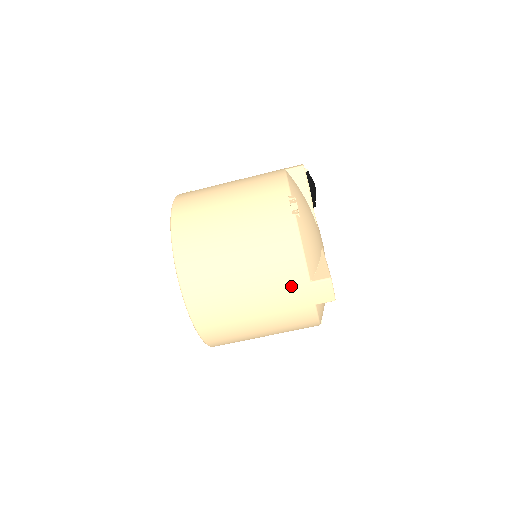
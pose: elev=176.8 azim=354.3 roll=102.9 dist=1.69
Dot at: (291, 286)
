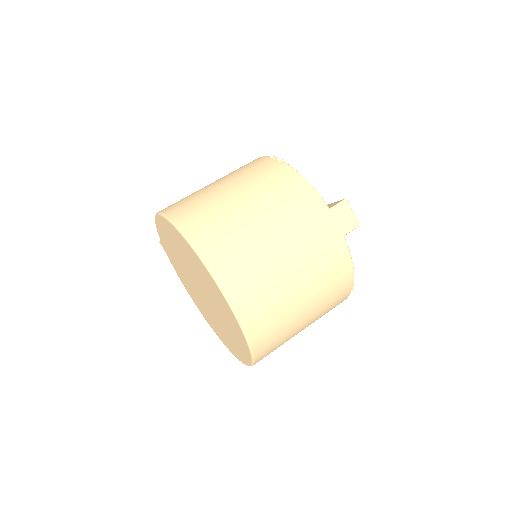
Dot at: (313, 218)
